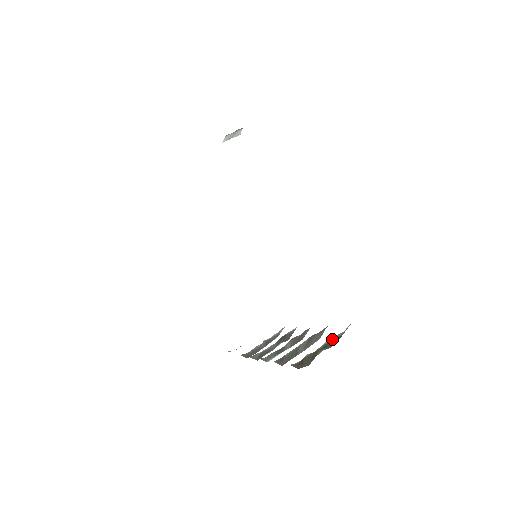
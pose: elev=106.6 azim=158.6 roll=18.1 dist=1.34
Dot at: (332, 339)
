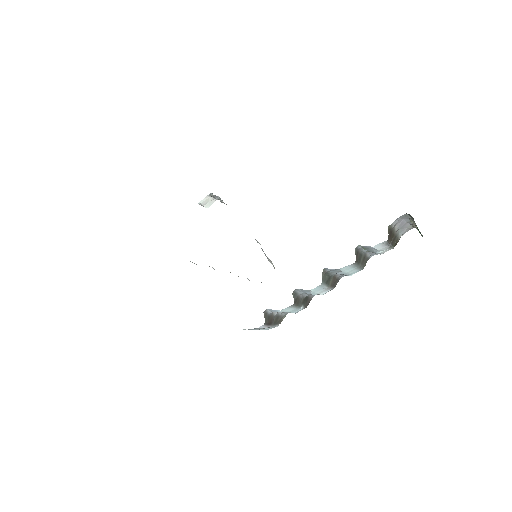
Dot at: (397, 236)
